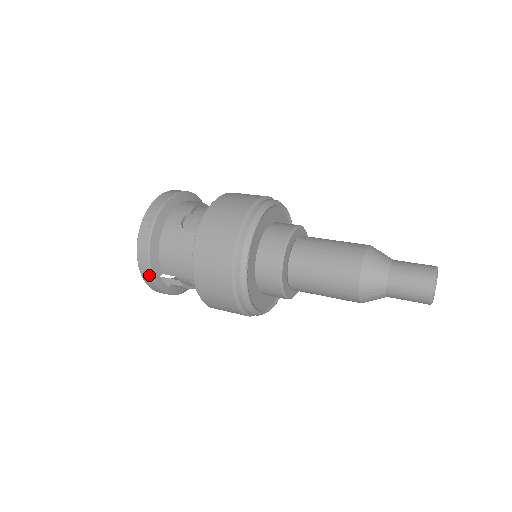
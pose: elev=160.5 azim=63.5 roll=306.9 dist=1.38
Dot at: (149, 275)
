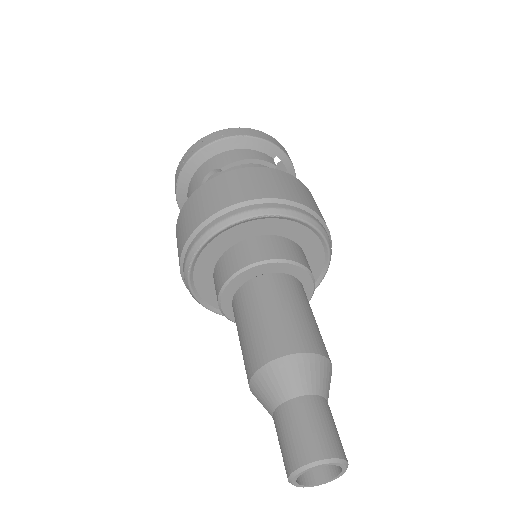
Dot at: (180, 208)
